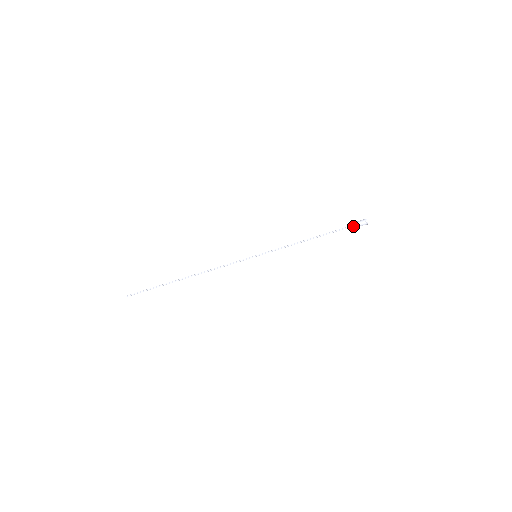
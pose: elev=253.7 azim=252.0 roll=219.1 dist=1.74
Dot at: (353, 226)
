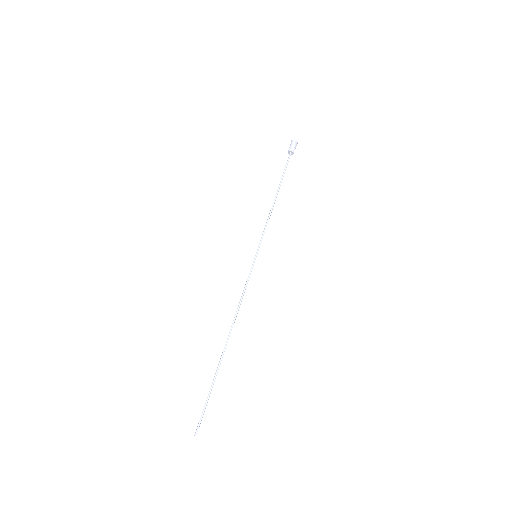
Dot at: (290, 155)
